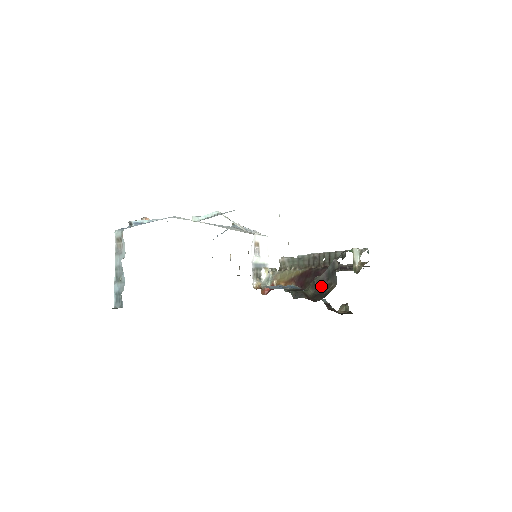
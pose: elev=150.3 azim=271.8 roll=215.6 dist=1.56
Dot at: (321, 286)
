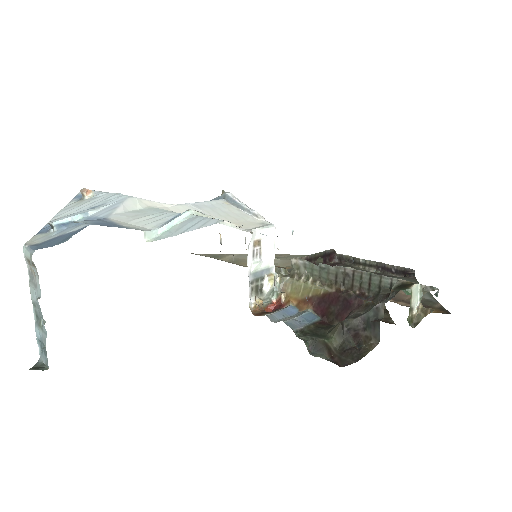
Dot at: (353, 335)
